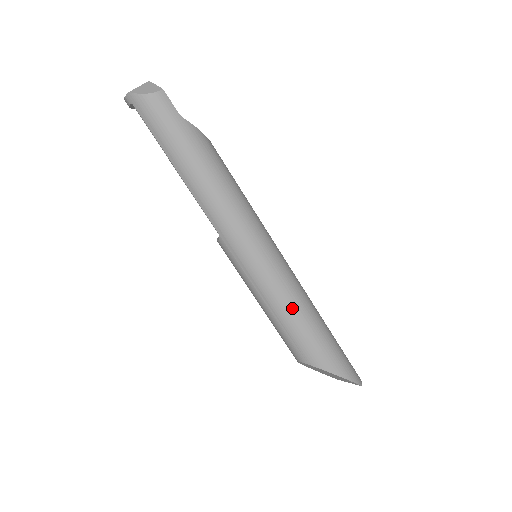
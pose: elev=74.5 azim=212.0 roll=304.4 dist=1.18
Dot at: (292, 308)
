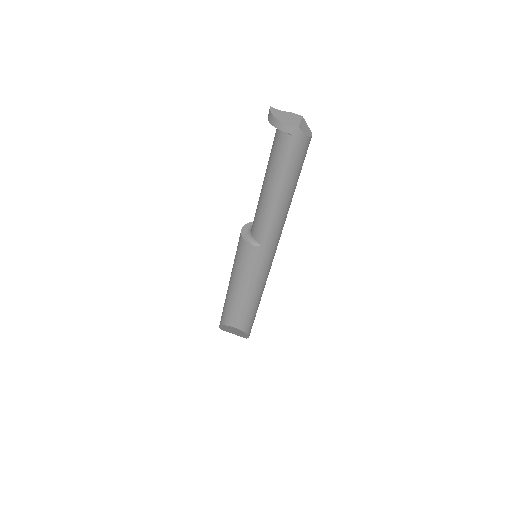
Dot at: (260, 296)
